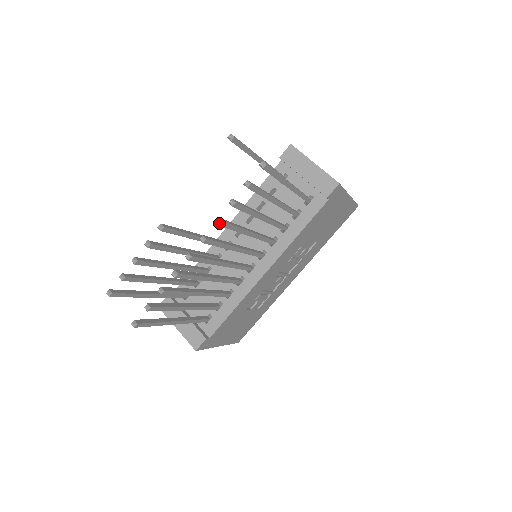
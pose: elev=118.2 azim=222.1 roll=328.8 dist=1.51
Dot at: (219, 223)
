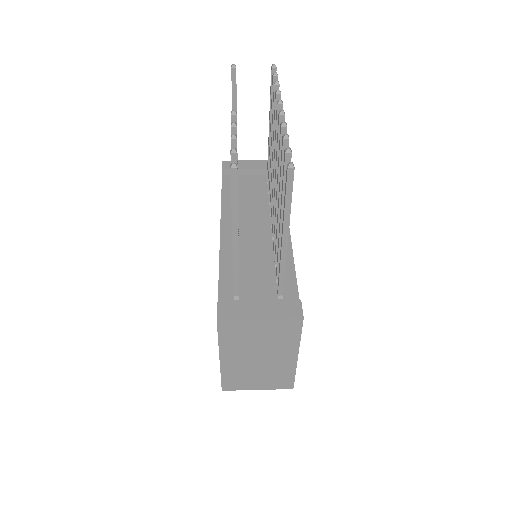
Dot at: (280, 94)
